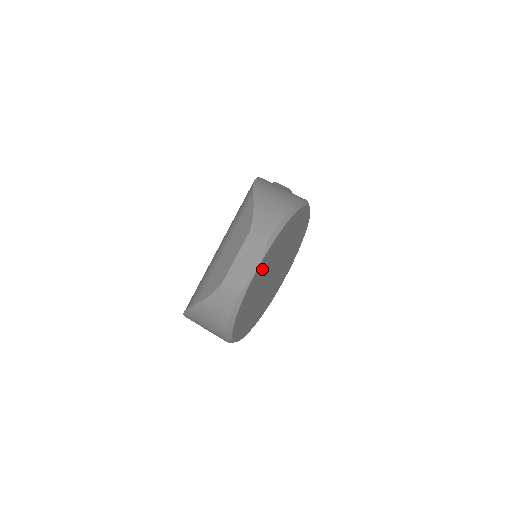
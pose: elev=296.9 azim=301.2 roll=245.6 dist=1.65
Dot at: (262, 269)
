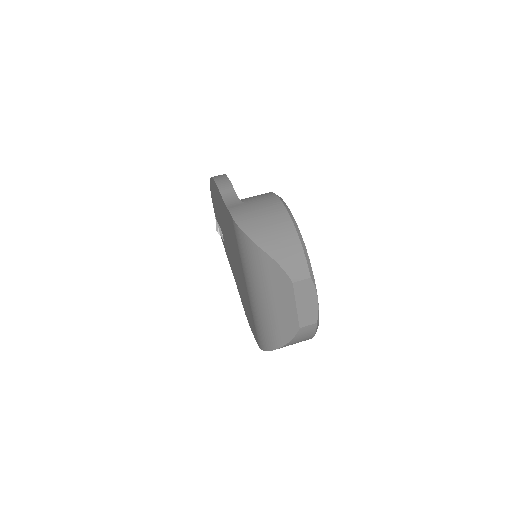
Dot at: occluded
